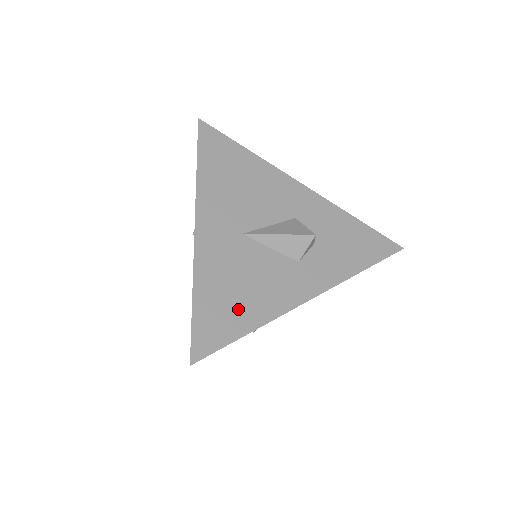
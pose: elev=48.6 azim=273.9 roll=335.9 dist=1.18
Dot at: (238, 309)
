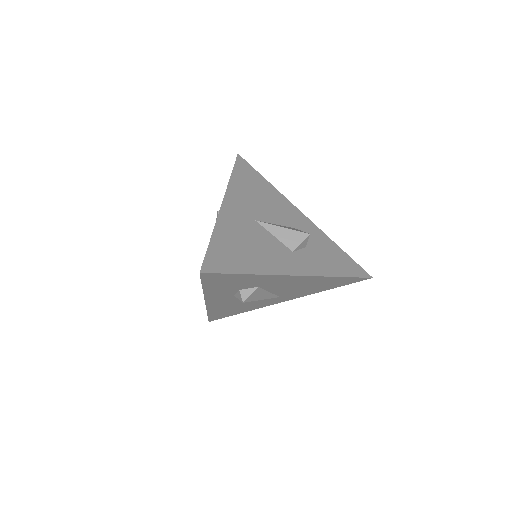
Dot at: (243, 257)
